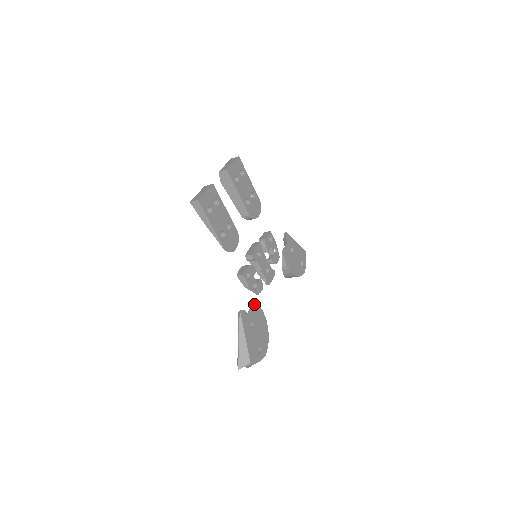
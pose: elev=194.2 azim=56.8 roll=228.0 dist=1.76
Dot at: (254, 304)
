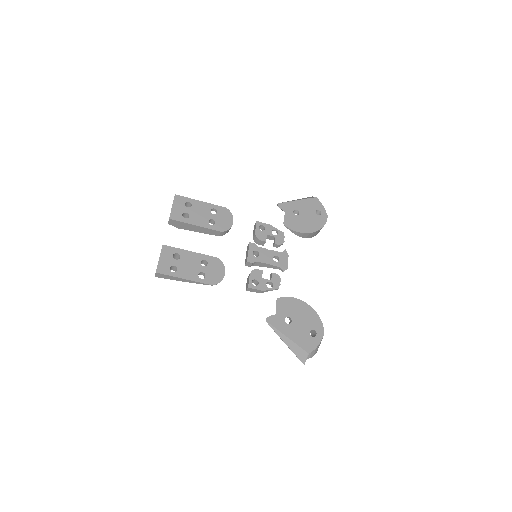
Dot at: (279, 301)
